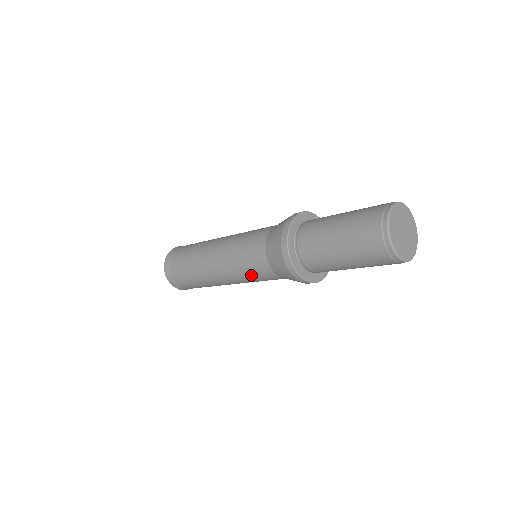
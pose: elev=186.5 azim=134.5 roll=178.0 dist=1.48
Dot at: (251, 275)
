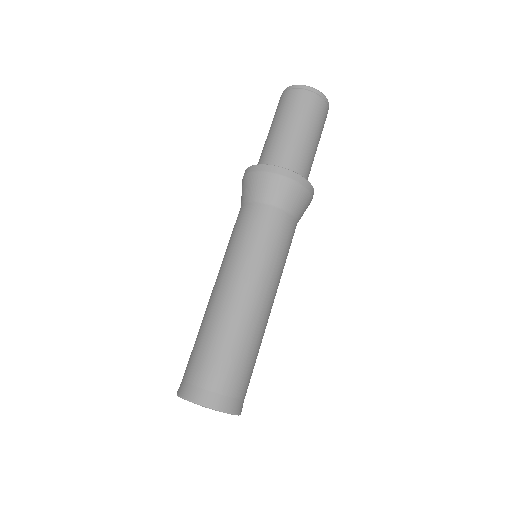
Dot at: (256, 238)
